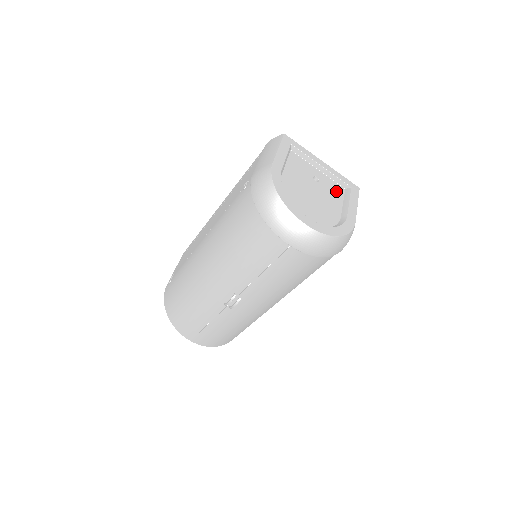
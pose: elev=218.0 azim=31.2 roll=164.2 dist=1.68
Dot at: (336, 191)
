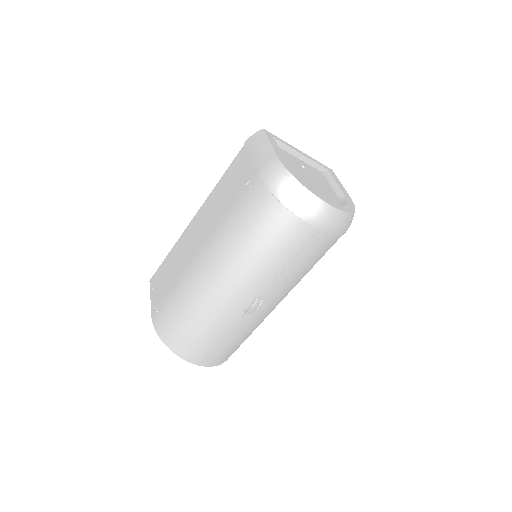
Dot at: (320, 175)
